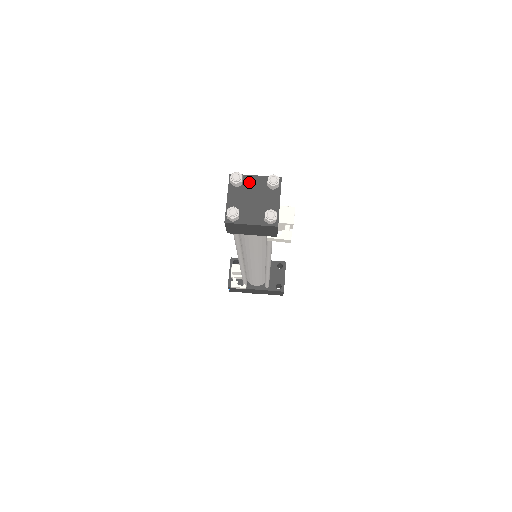
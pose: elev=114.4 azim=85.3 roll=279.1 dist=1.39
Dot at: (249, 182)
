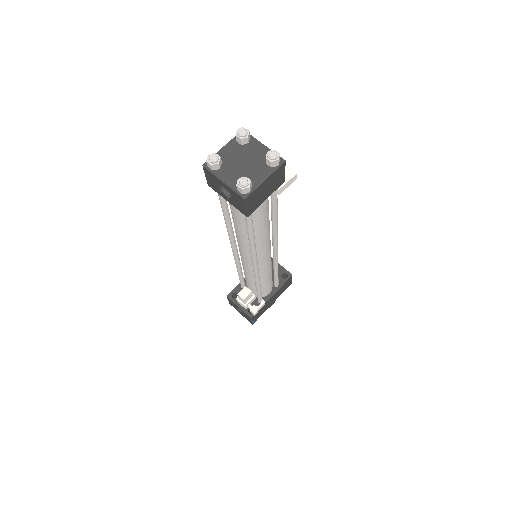
Dot at: (224, 156)
